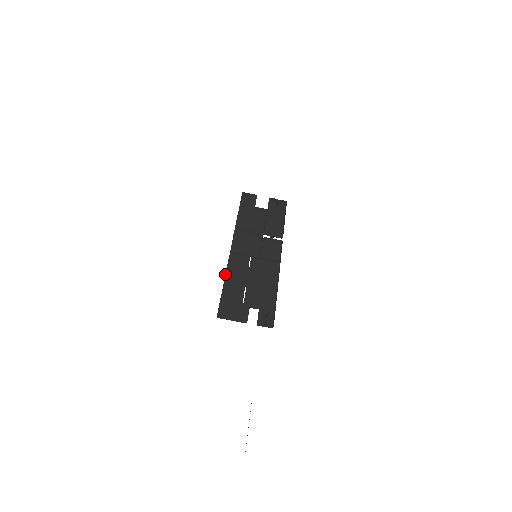
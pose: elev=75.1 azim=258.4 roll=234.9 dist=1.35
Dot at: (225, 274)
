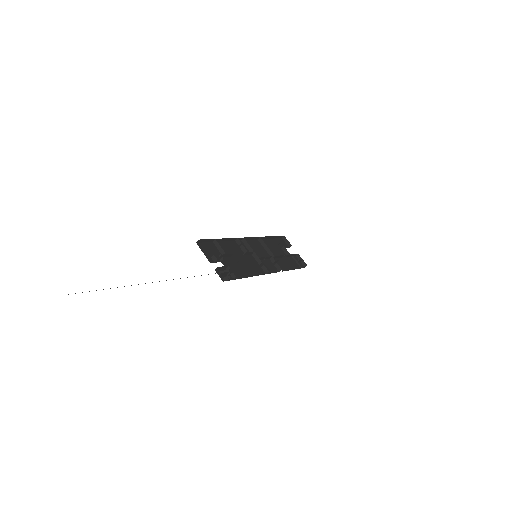
Dot at: (227, 241)
